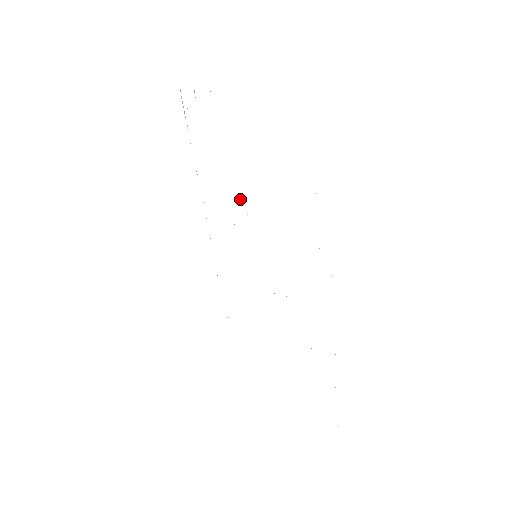
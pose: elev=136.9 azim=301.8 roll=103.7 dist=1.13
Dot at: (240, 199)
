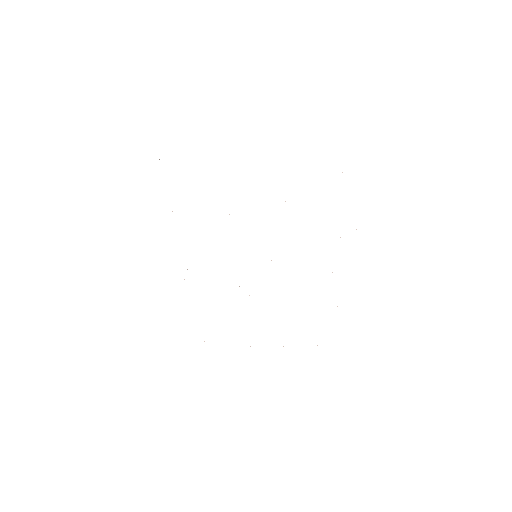
Dot at: occluded
